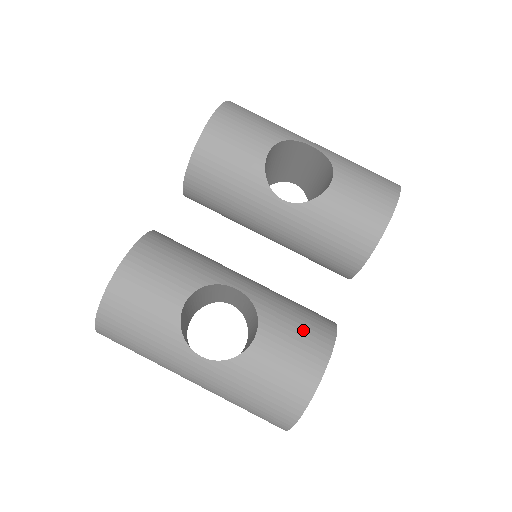
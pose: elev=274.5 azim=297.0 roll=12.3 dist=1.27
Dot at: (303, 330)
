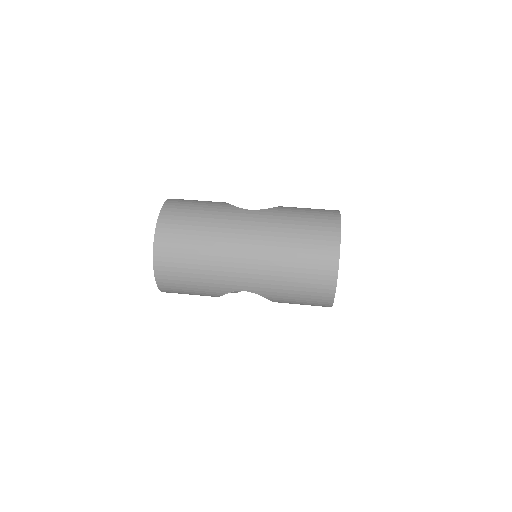
Dot at: occluded
